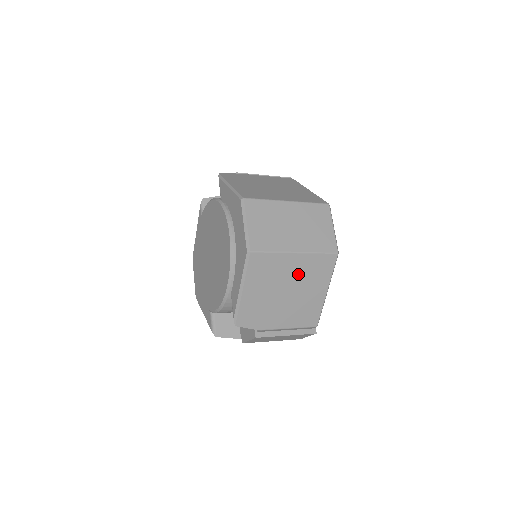
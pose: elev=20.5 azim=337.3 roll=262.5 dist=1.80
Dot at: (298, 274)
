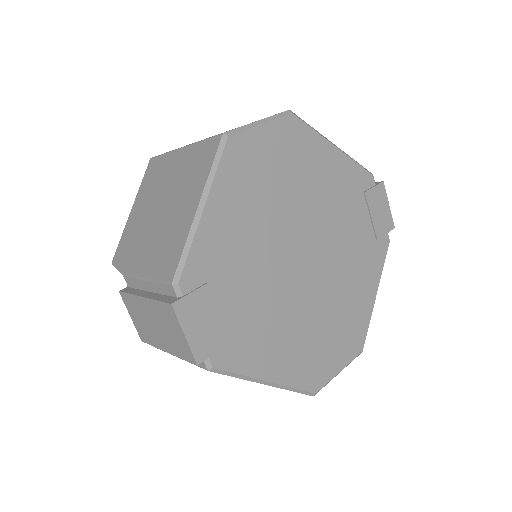
Dot at: (176, 179)
